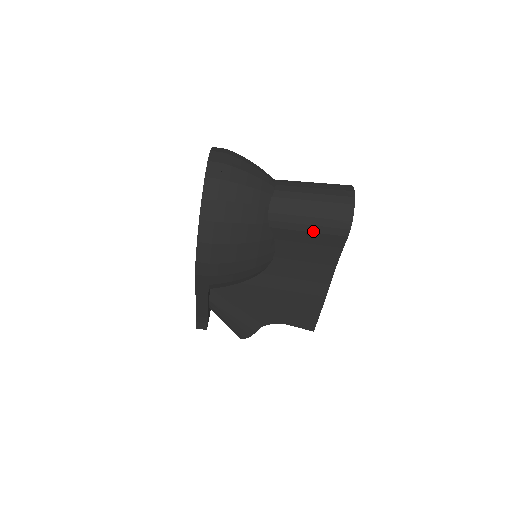
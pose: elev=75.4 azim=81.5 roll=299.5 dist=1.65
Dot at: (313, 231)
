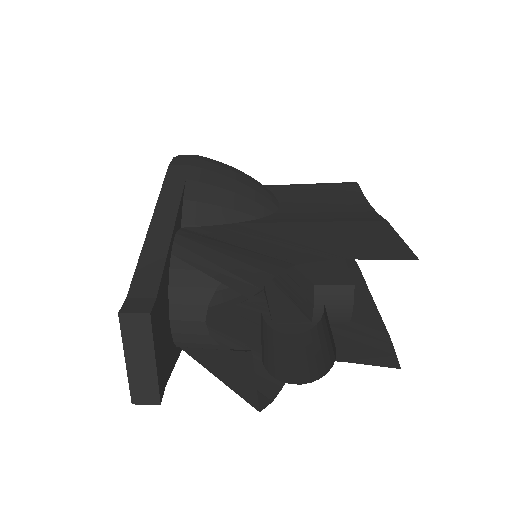
Dot at: (316, 185)
